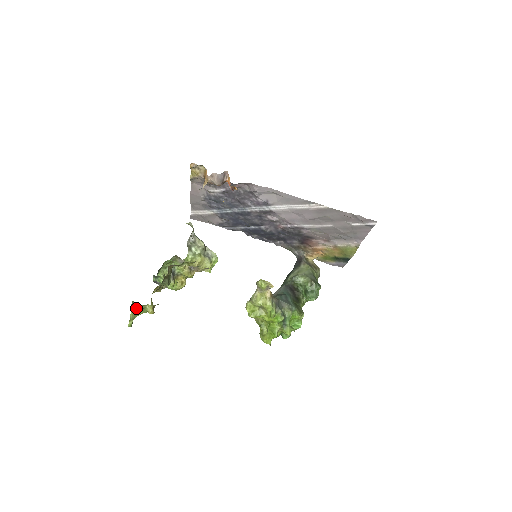
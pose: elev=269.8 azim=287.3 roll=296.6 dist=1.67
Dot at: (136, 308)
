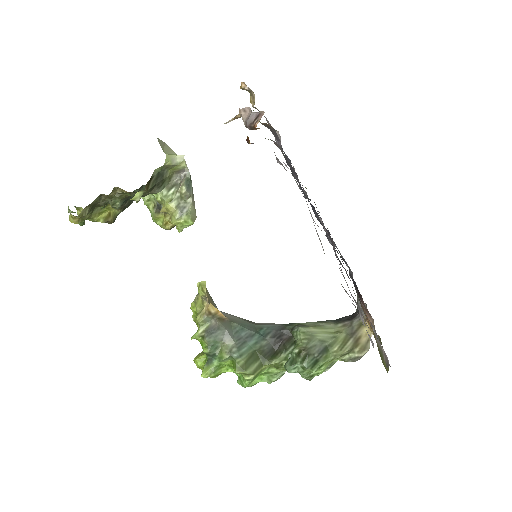
Dot at: (68, 207)
